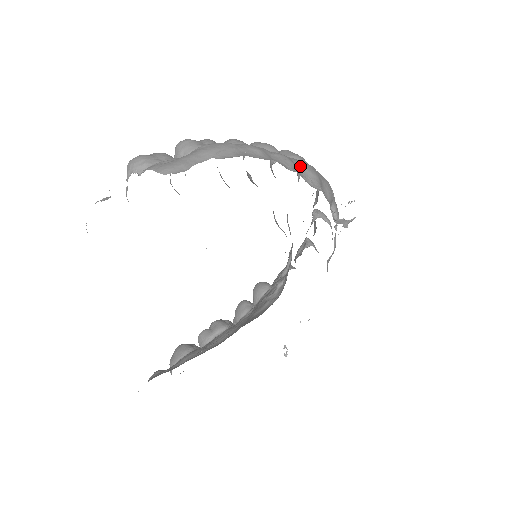
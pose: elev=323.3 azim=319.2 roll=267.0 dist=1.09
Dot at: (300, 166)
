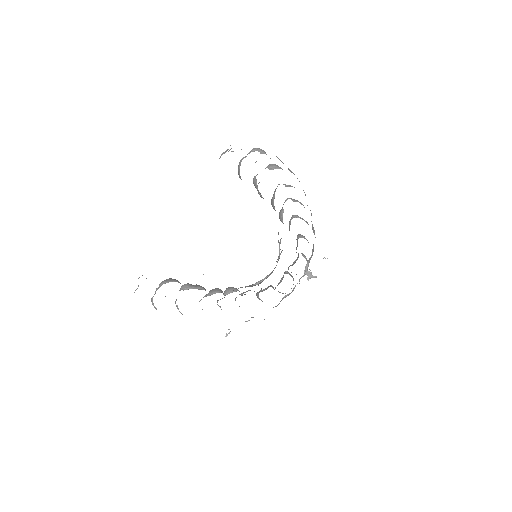
Dot at: occluded
